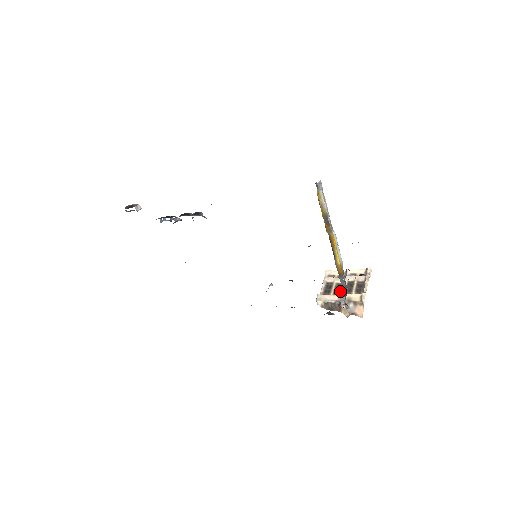
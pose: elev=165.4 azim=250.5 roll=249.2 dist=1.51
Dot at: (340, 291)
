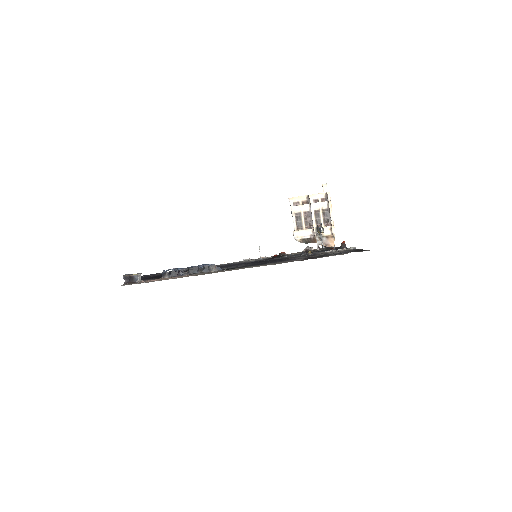
Dot at: (310, 222)
